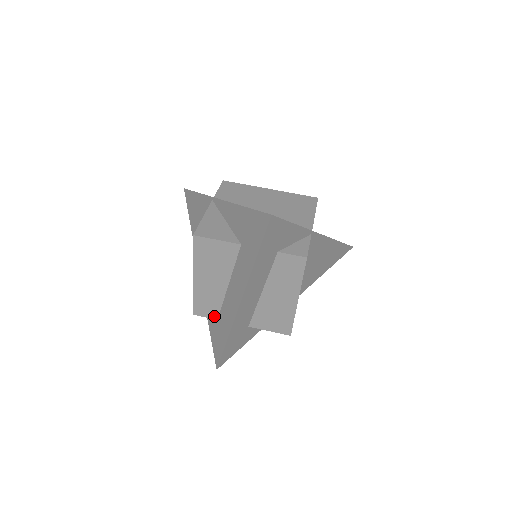
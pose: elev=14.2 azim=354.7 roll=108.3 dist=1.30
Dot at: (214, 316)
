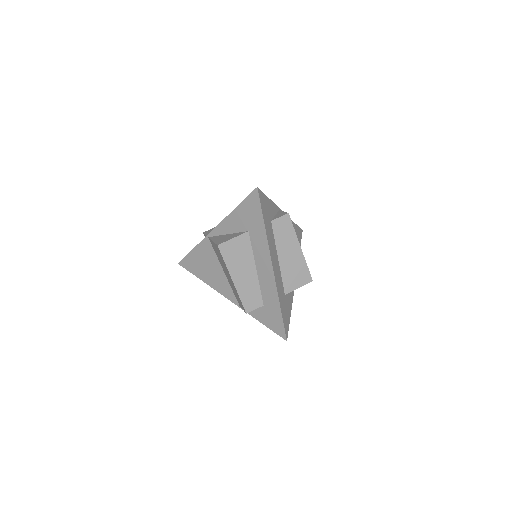
Dot at: (260, 304)
